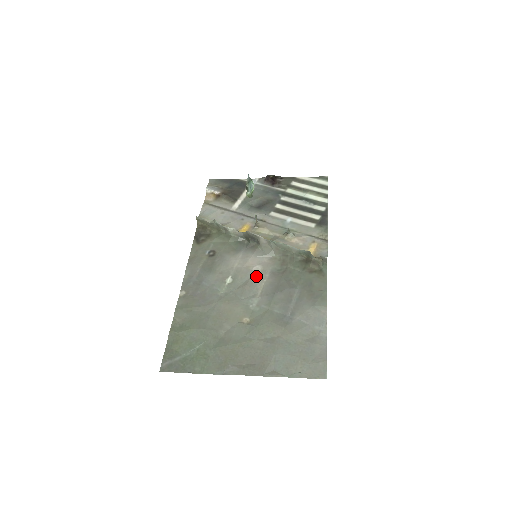
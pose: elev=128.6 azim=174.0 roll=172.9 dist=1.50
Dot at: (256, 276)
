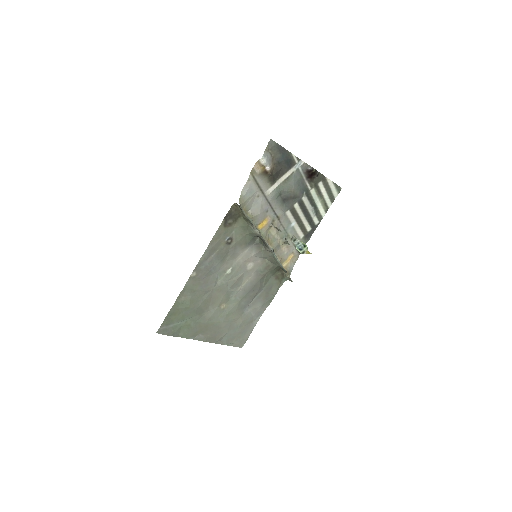
Dot at: (246, 273)
